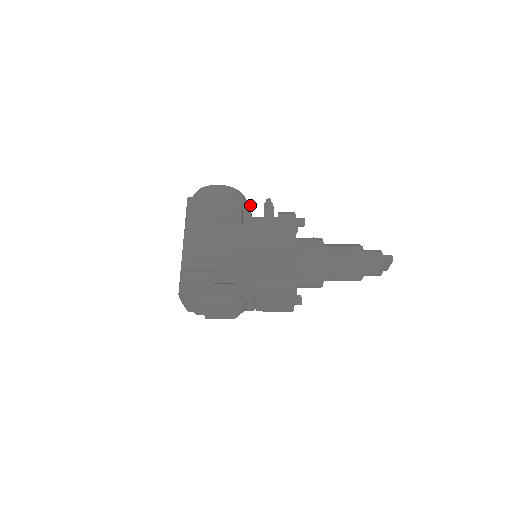
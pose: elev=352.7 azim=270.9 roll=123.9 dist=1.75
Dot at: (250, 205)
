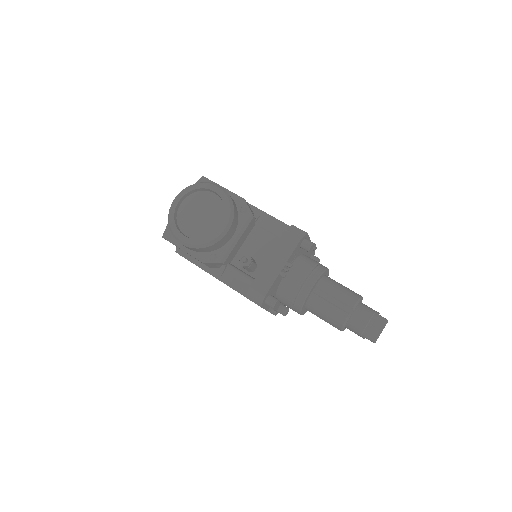
Dot at: (223, 264)
